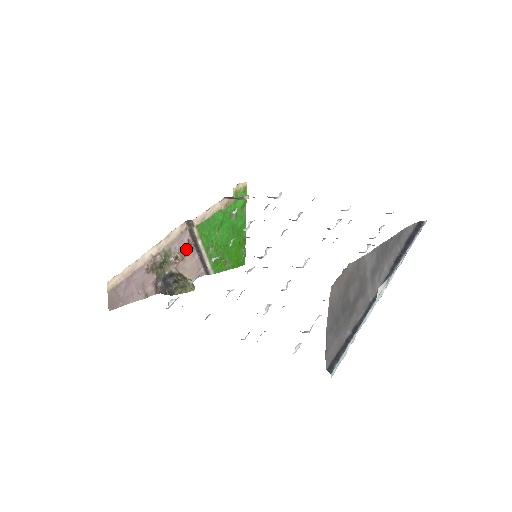
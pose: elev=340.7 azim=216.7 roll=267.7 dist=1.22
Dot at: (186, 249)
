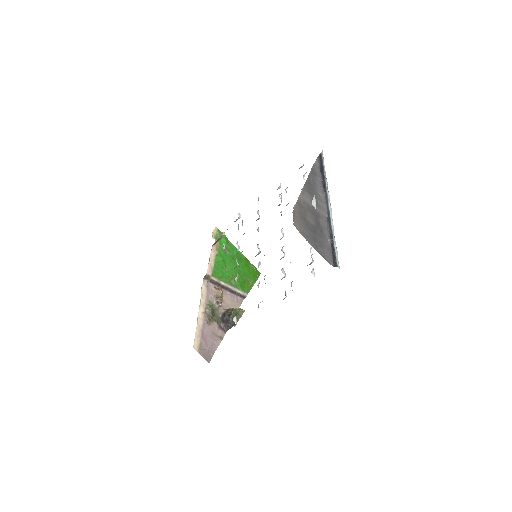
Dot at: (218, 294)
